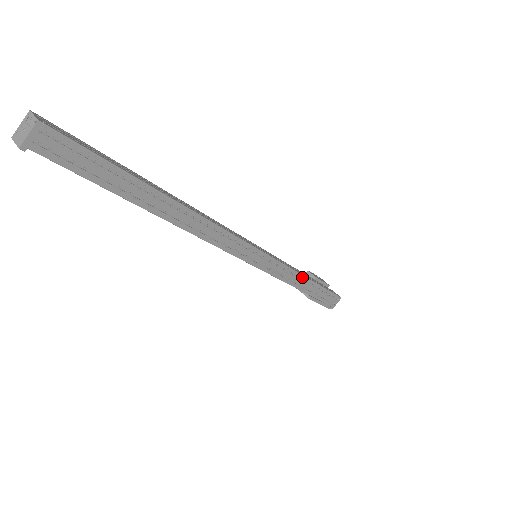
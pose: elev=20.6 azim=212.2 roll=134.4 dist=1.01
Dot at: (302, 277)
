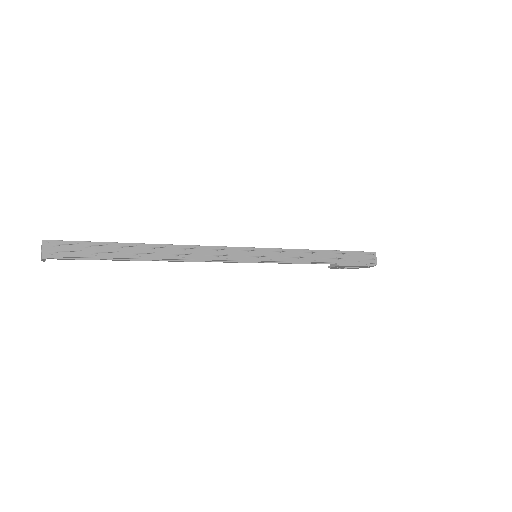
Dot at: (312, 251)
